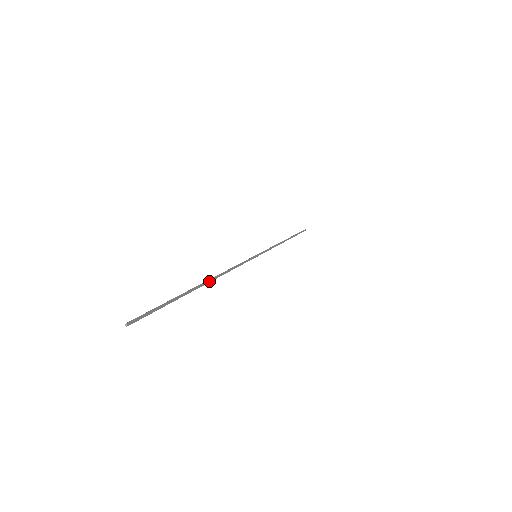
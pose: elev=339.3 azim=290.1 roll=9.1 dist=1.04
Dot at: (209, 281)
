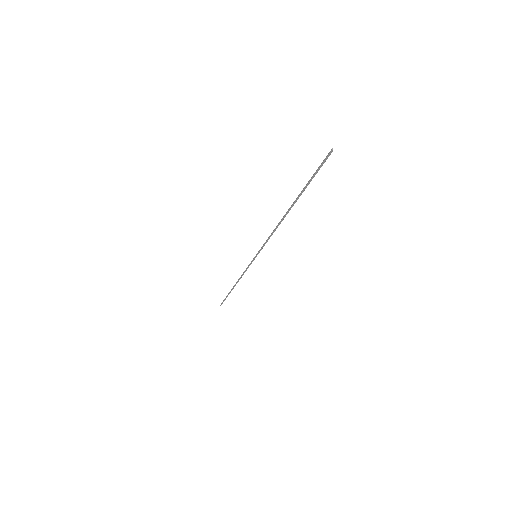
Dot at: (286, 214)
